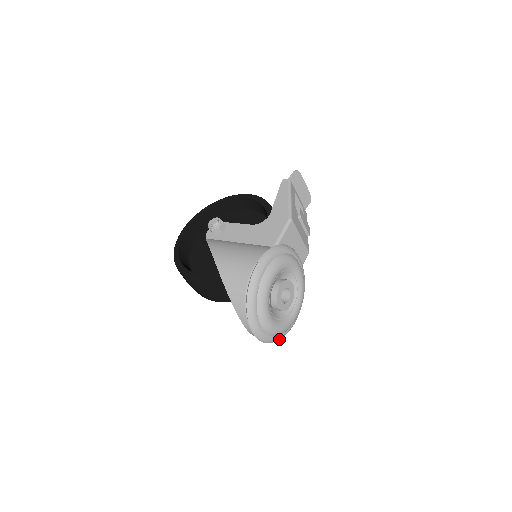
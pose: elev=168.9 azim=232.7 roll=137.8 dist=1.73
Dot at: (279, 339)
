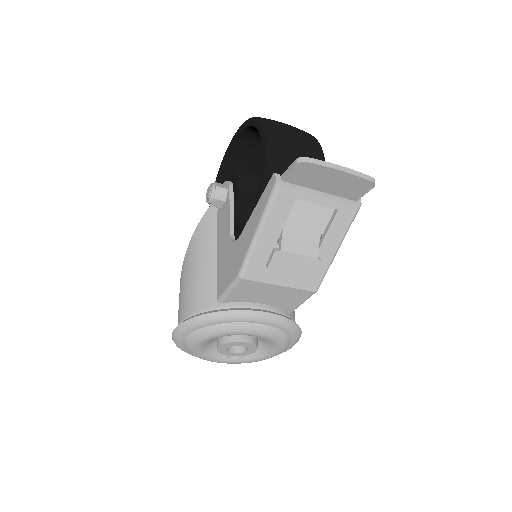
Dot at: occluded
